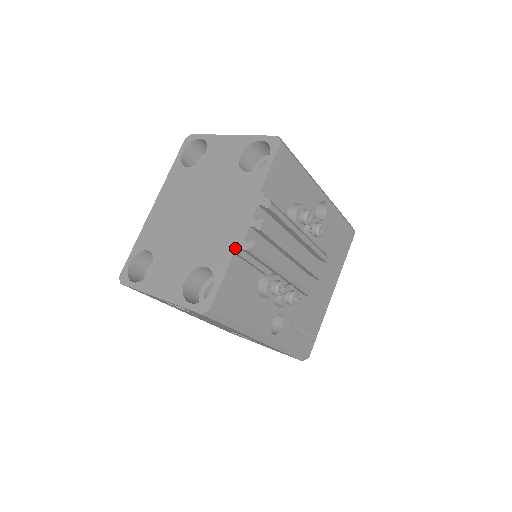
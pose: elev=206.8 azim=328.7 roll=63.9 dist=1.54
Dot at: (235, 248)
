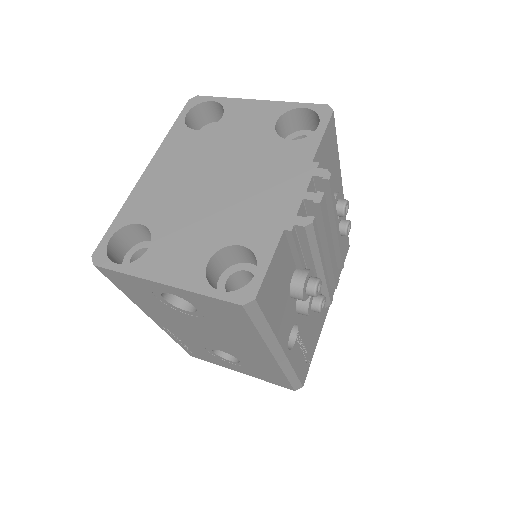
Dot at: (285, 224)
